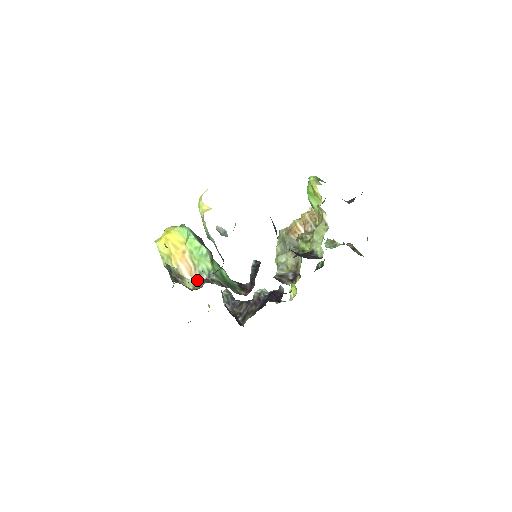
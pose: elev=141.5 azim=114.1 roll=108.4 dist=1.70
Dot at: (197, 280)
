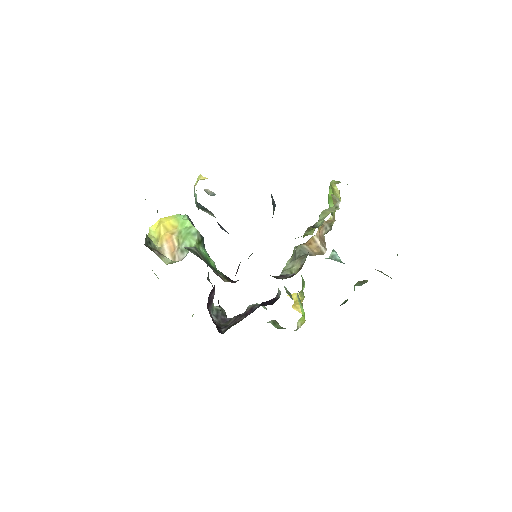
Dot at: (177, 259)
